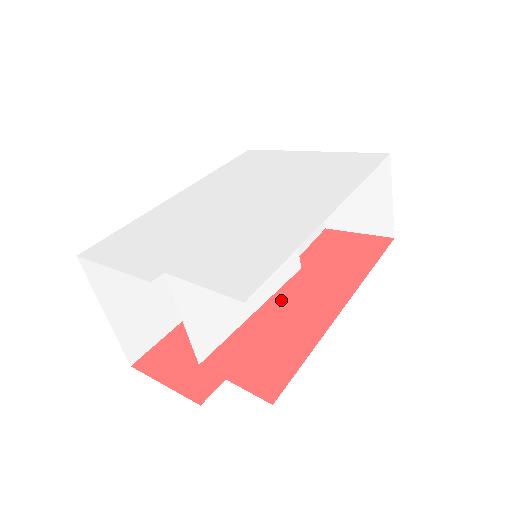
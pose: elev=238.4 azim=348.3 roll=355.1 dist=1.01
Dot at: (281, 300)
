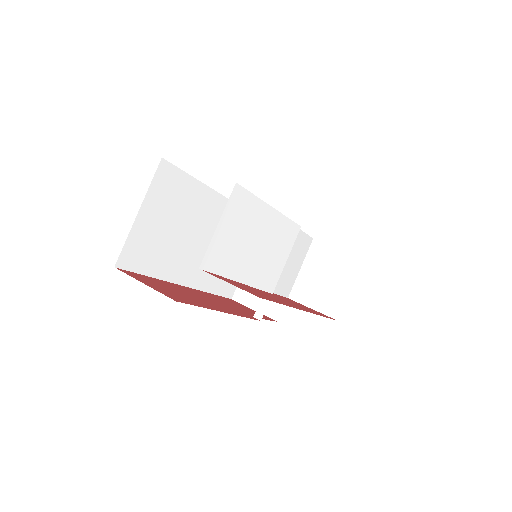
Dot at: (259, 290)
